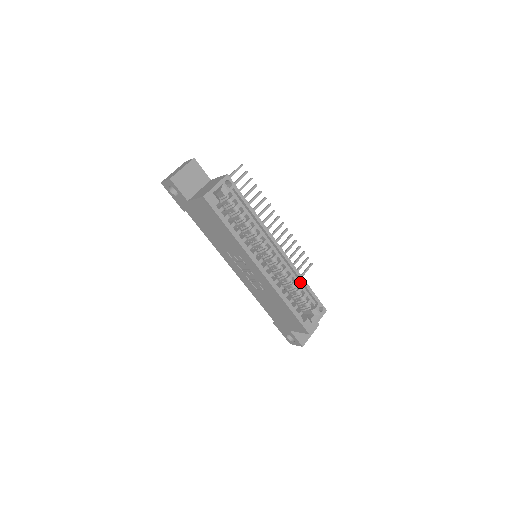
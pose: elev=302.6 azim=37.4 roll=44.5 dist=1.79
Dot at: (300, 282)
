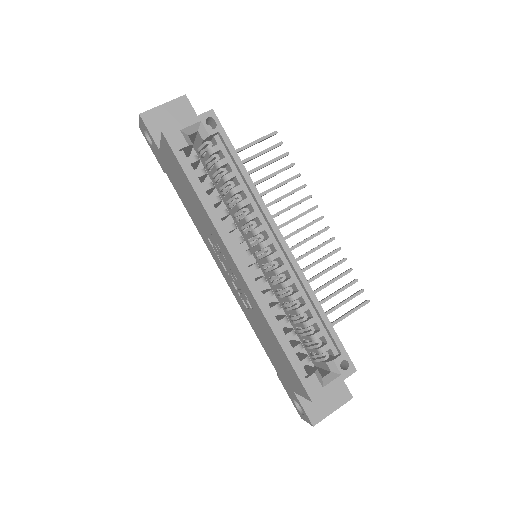
Dot at: (314, 309)
